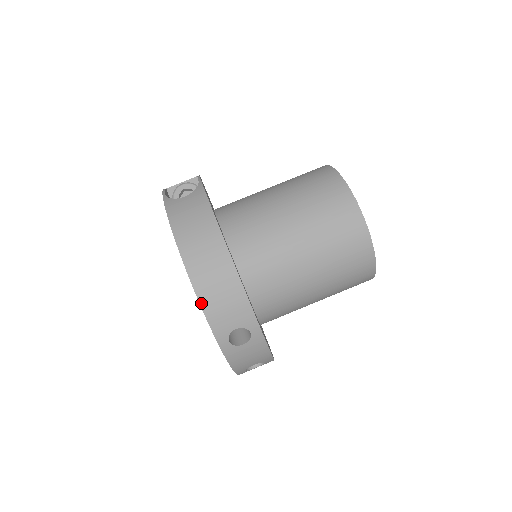
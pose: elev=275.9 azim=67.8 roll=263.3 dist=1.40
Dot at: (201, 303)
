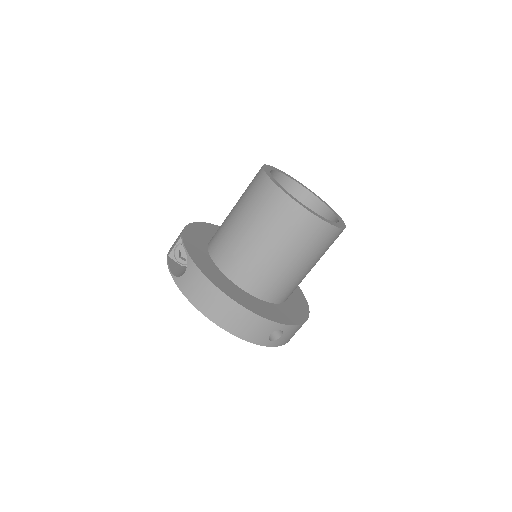
Dot at: (239, 337)
